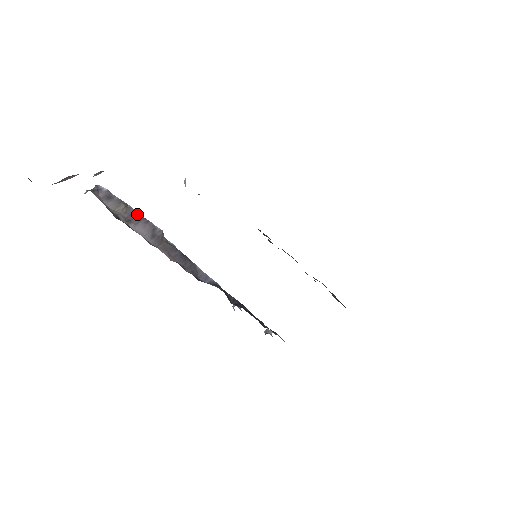
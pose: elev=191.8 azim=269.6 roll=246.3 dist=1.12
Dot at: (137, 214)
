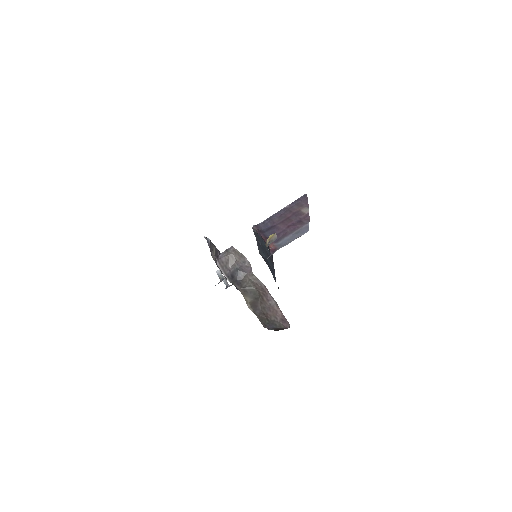
Dot at: (217, 250)
